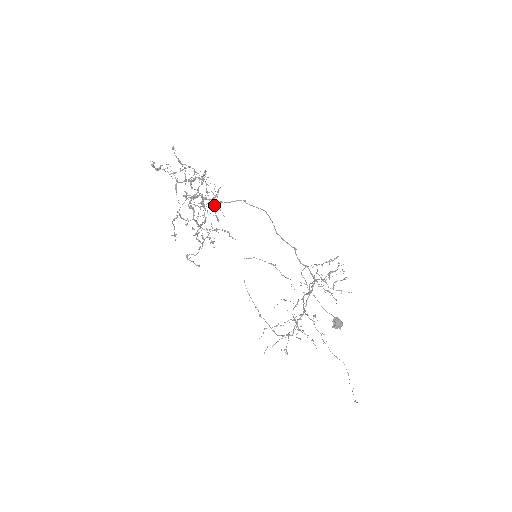
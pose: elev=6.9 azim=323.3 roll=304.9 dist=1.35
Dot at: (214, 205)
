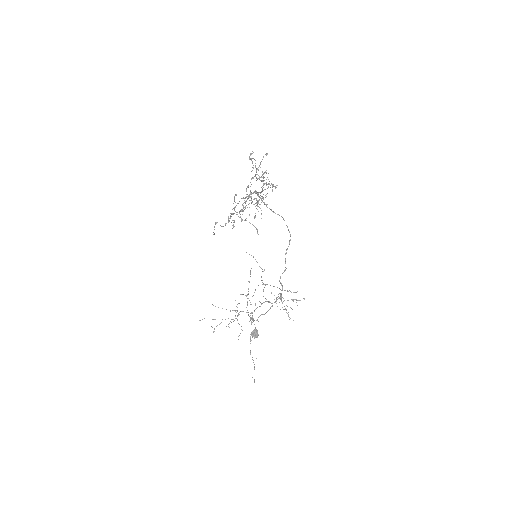
Dot at: (256, 205)
